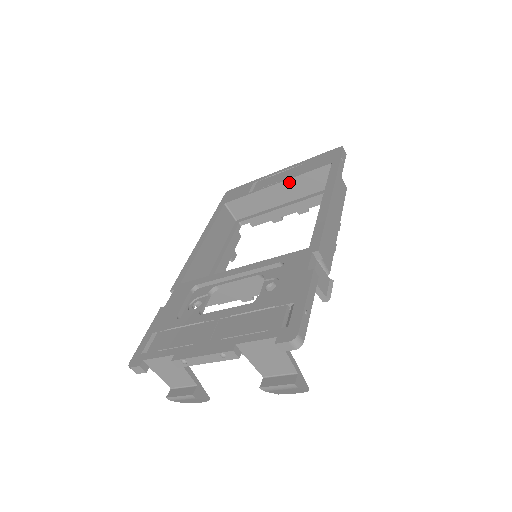
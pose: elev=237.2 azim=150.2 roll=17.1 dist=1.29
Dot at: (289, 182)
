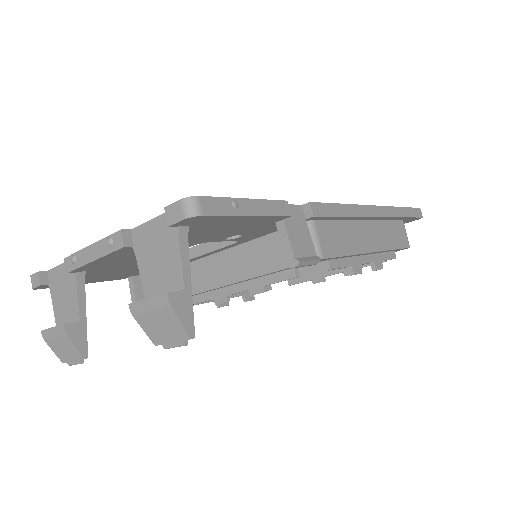
Dot at: occluded
